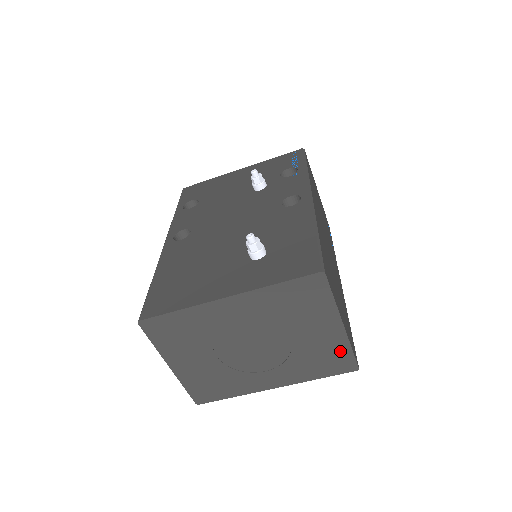
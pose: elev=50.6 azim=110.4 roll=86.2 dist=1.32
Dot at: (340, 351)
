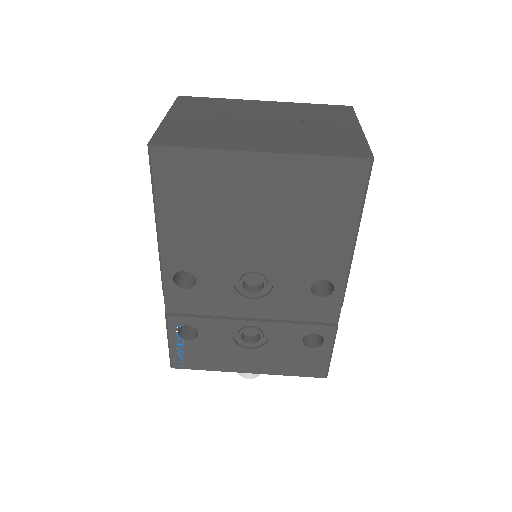
Dot at: (354, 142)
